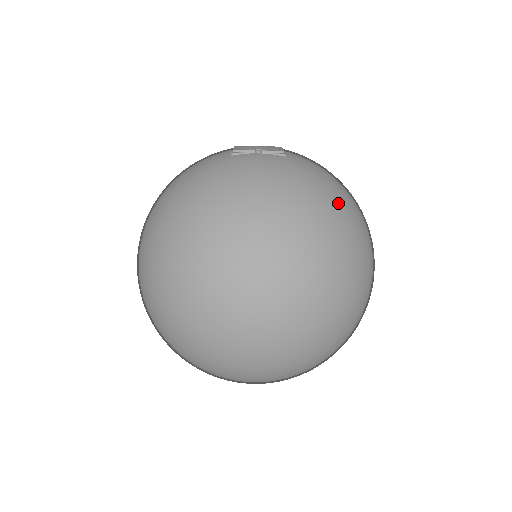
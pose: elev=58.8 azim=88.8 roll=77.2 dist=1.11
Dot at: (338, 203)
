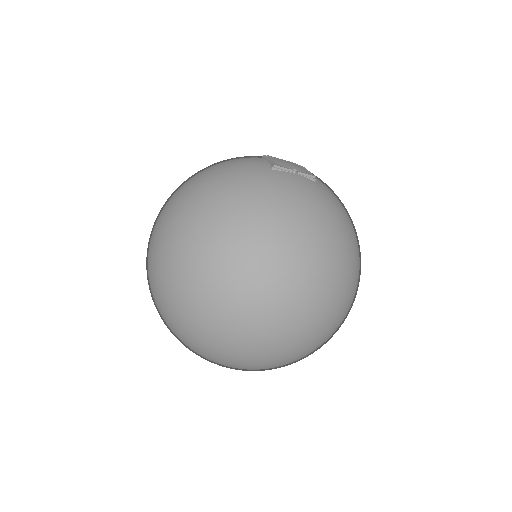
Dot at: (352, 234)
